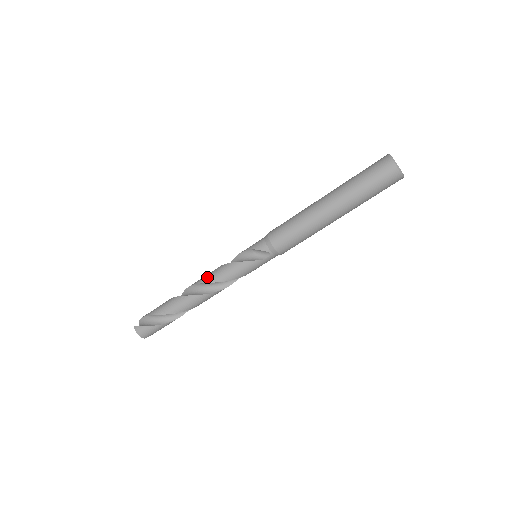
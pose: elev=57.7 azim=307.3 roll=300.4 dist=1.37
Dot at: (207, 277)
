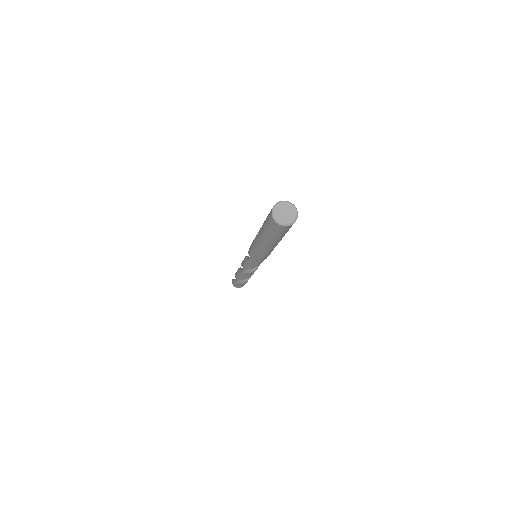
Dot at: (242, 261)
